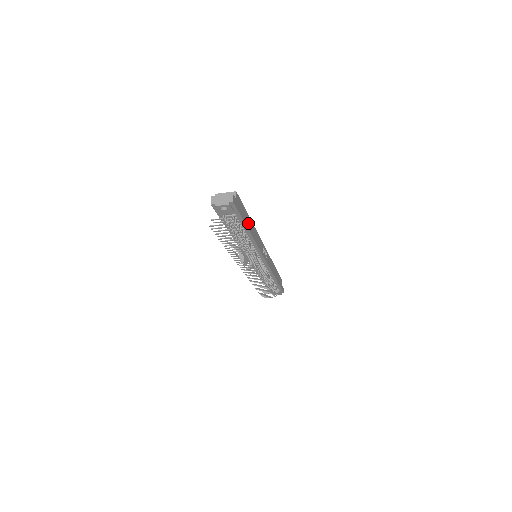
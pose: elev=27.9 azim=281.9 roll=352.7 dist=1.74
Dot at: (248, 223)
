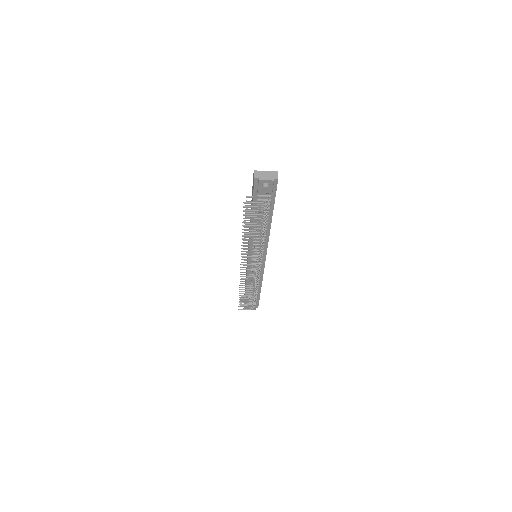
Dot at: occluded
